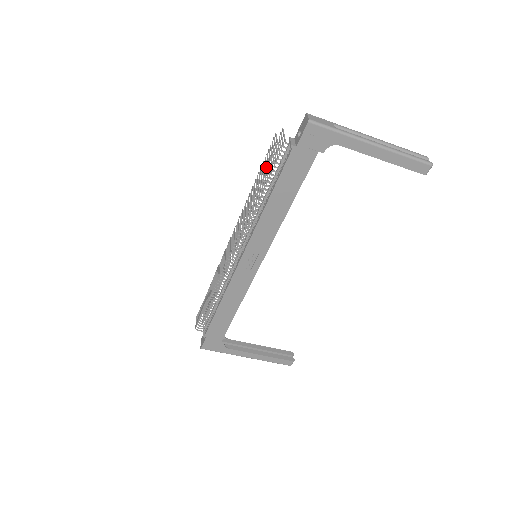
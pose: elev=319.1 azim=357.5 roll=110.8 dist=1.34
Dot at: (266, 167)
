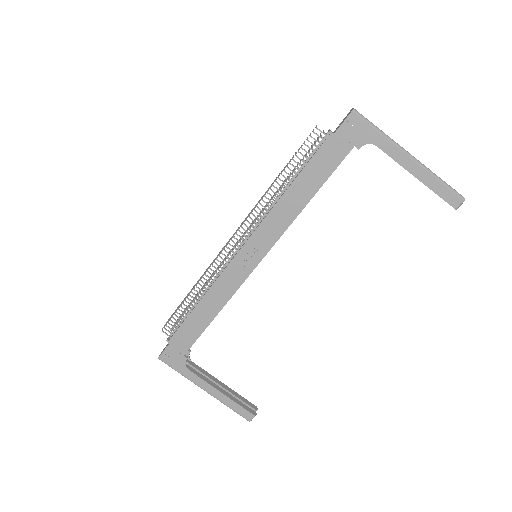
Dot at: (298, 150)
